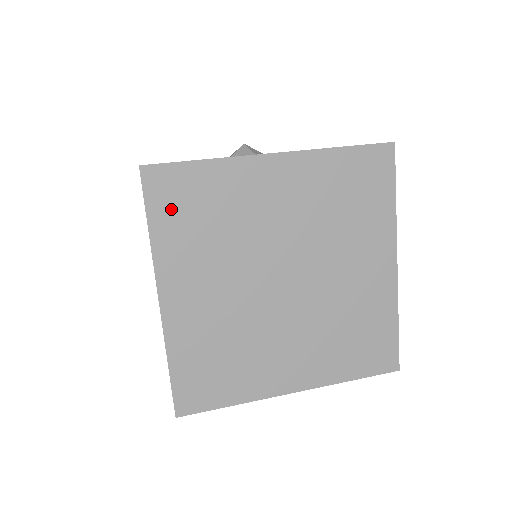
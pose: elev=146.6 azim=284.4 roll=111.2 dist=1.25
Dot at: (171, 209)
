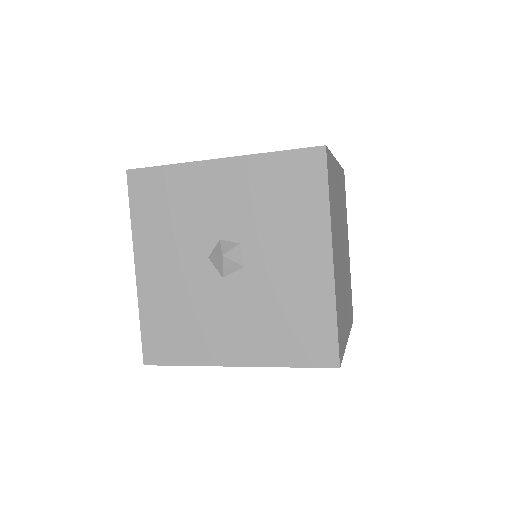
Dot at: occluded
